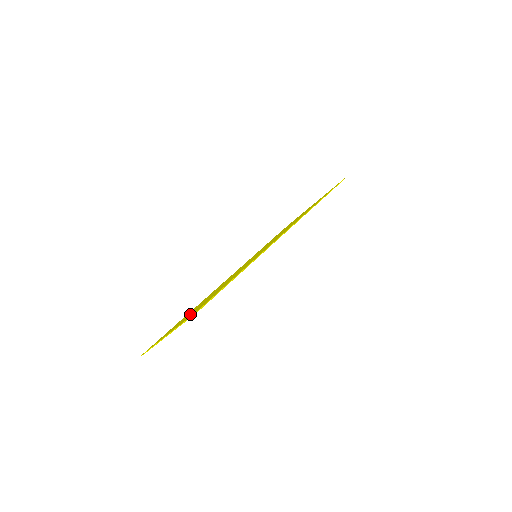
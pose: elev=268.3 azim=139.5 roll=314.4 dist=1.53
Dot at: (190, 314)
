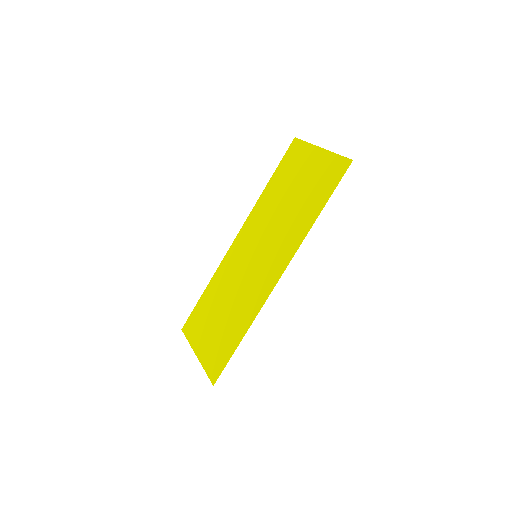
Dot at: (209, 342)
